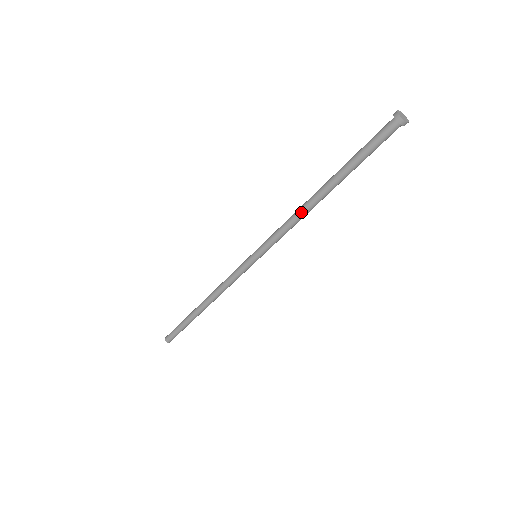
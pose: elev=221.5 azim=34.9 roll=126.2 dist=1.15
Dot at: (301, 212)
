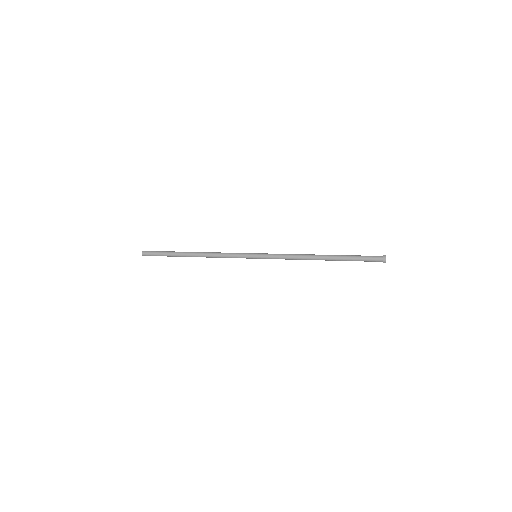
Dot at: (304, 258)
